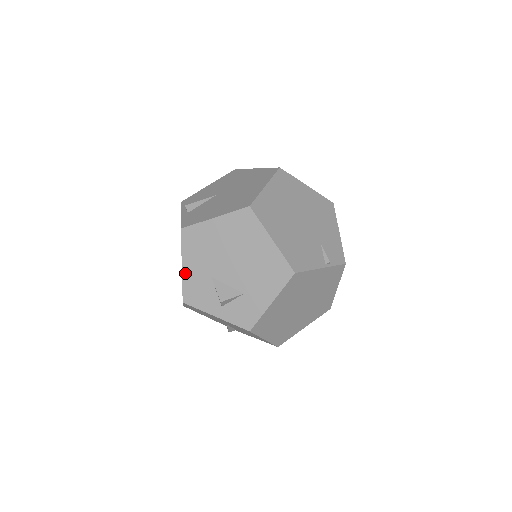
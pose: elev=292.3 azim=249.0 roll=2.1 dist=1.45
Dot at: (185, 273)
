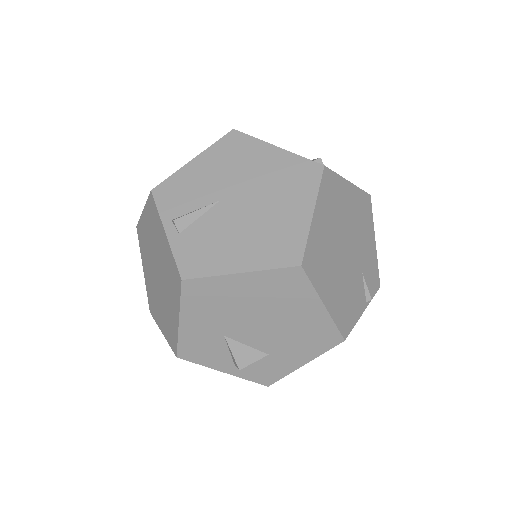
Dot at: (183, 329)
